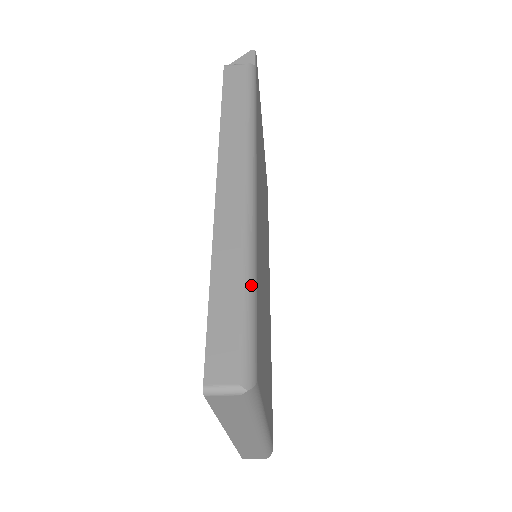
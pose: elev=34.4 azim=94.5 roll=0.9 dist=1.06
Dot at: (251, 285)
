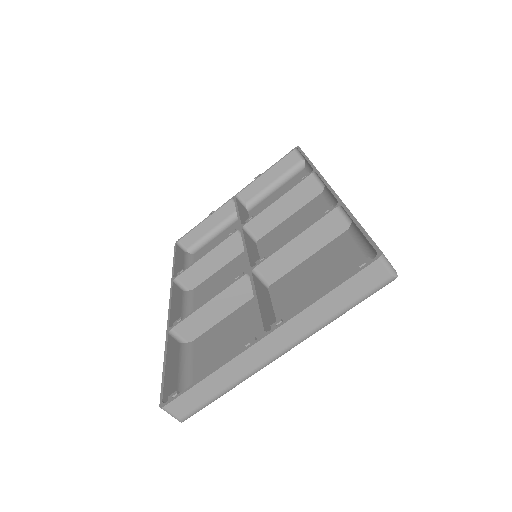
Dot at: occluded
